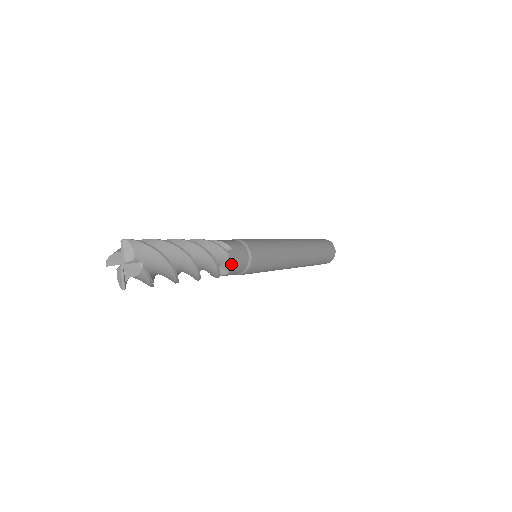
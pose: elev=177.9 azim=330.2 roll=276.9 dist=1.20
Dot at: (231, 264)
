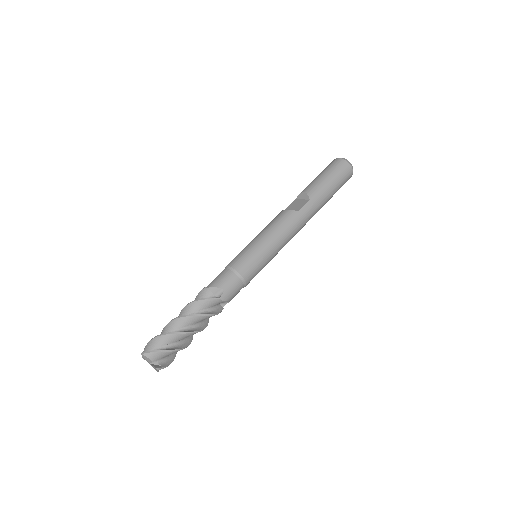
Dot at: occluded
